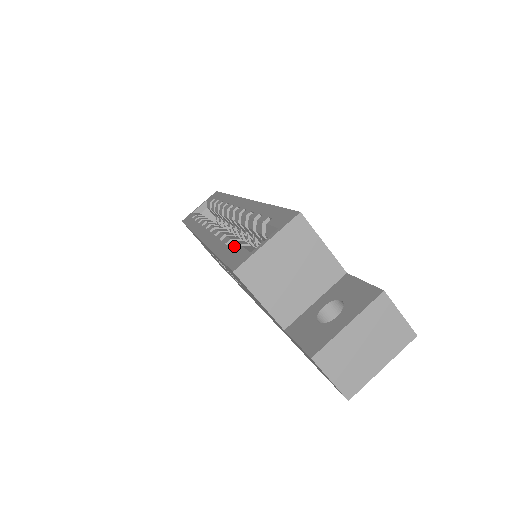
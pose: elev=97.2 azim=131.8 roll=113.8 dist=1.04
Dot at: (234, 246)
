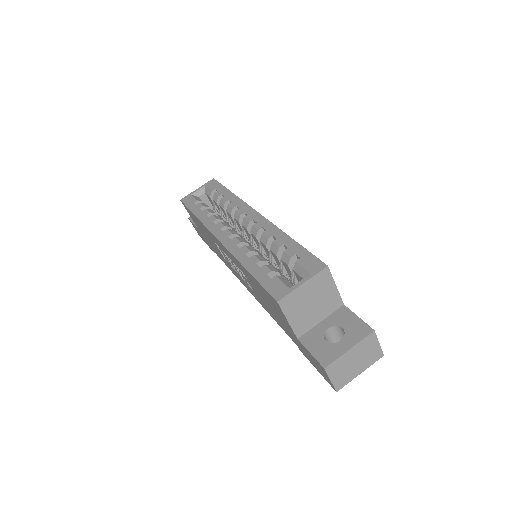
Dot at: (268, 272)
